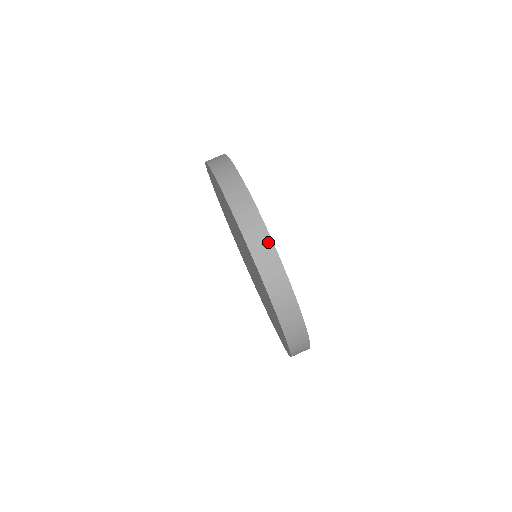
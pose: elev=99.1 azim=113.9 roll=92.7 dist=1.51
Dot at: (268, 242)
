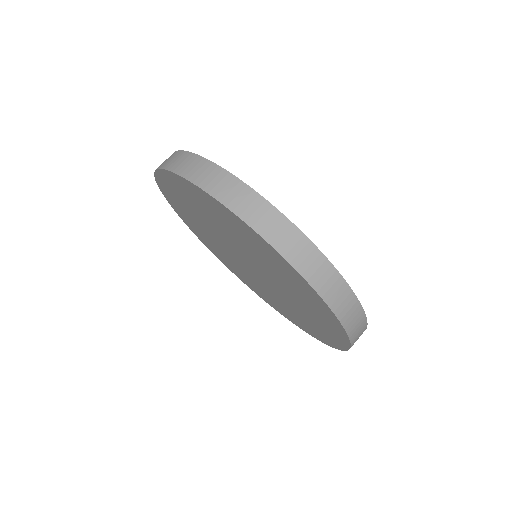
Dot at: (208, 165)
